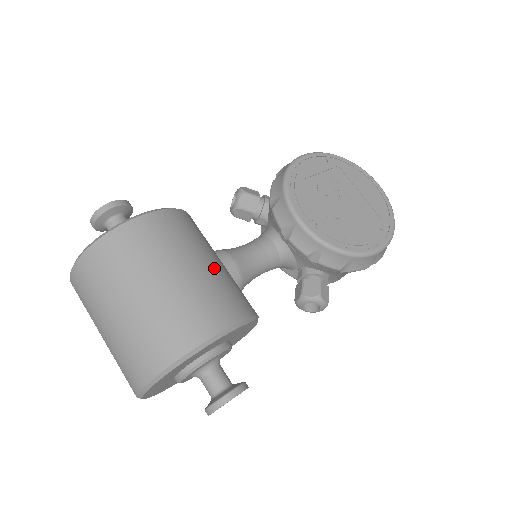
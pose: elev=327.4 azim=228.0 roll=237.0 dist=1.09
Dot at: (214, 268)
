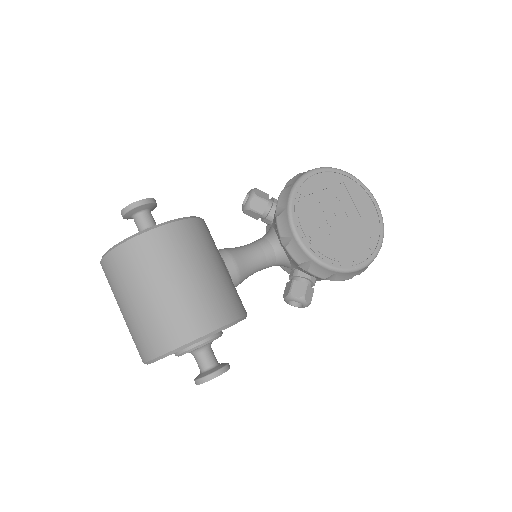
Dot at: (216, 275)
